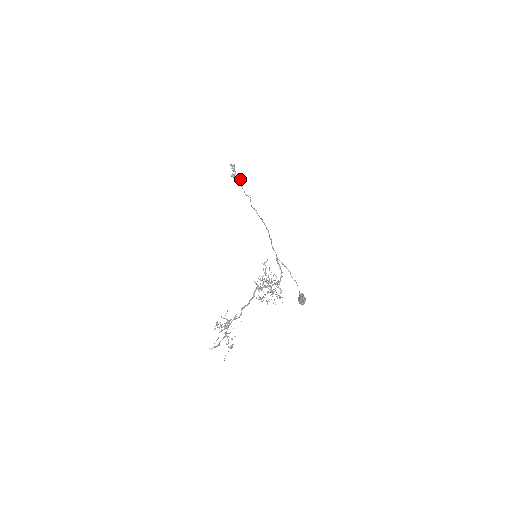
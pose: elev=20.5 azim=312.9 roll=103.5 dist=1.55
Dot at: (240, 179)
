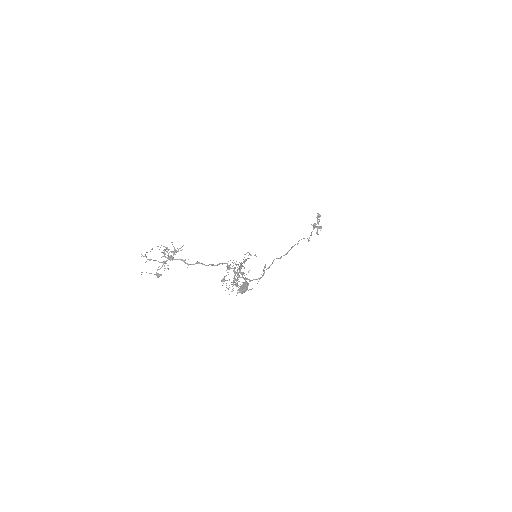
Dot at: occluded
